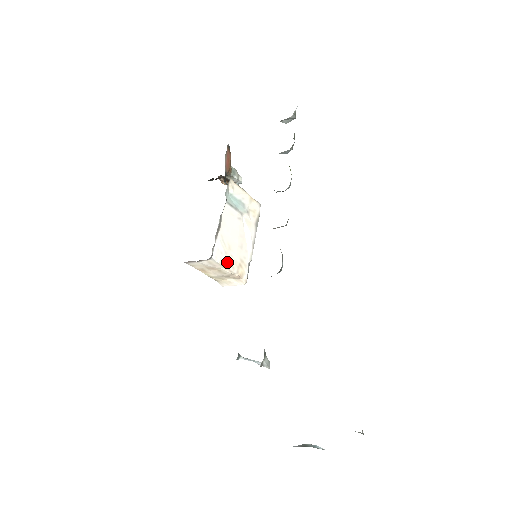
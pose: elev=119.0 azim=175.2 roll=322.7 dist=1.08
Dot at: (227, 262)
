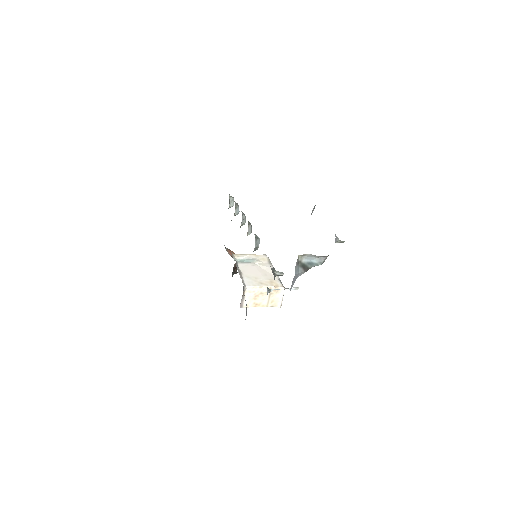
Dot at: (259, 284)
